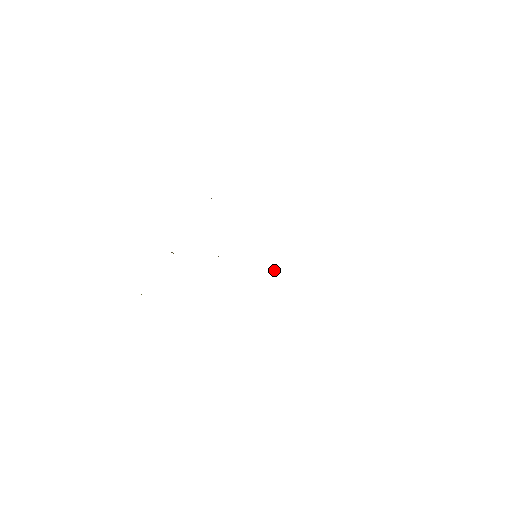
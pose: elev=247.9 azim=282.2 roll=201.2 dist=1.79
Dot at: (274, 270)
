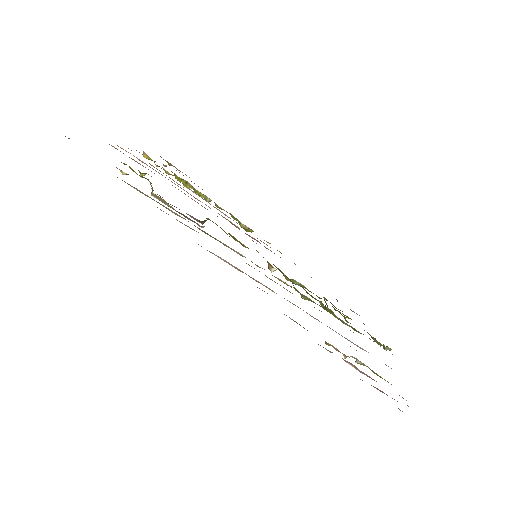
Dot at: occluded
